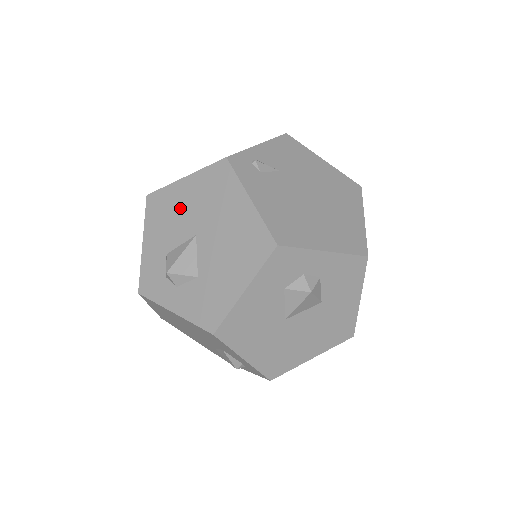
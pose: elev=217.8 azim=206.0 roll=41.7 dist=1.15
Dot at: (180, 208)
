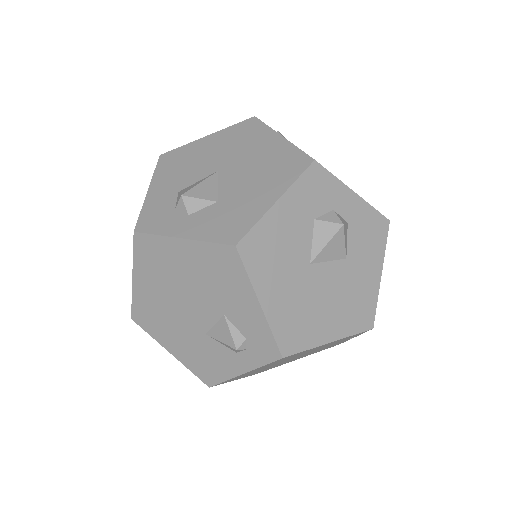
Dot at: (200, 156)
